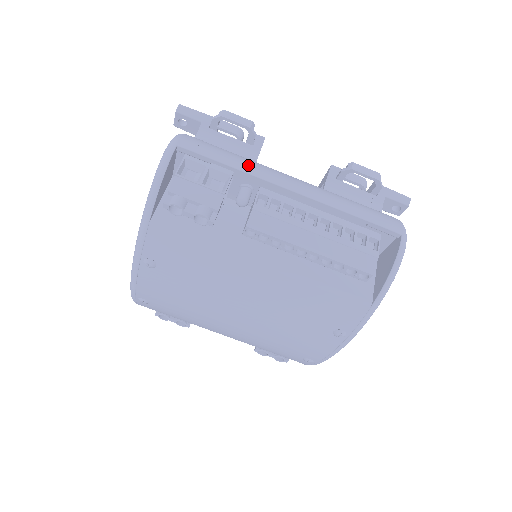
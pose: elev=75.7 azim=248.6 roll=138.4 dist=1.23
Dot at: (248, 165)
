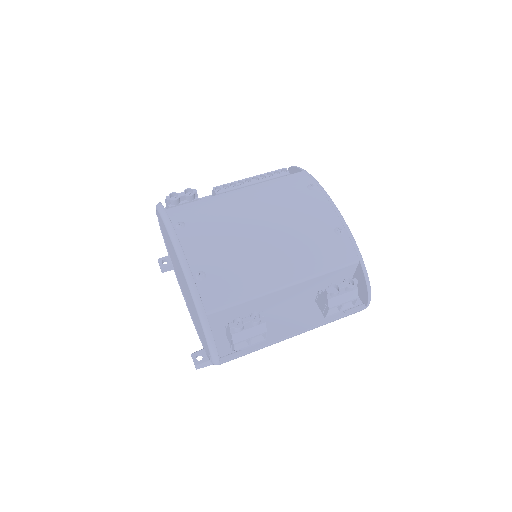
Dot at: occluded
